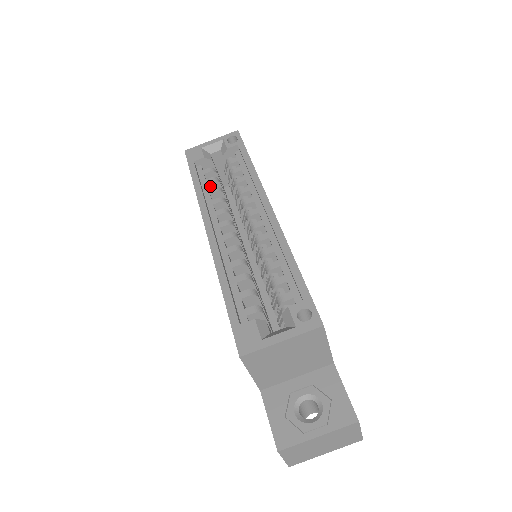
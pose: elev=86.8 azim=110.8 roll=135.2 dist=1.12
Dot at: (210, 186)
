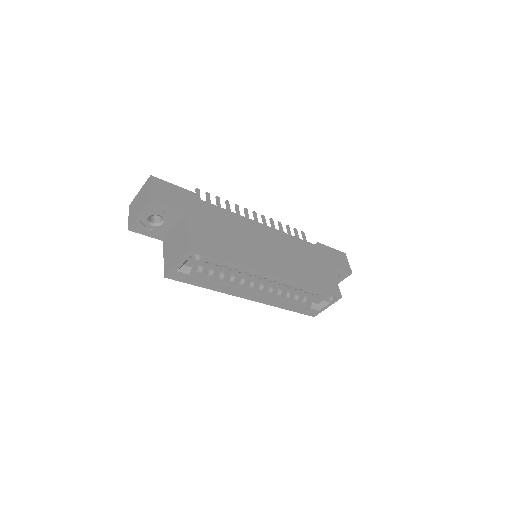
Dot at: (209, 275)
